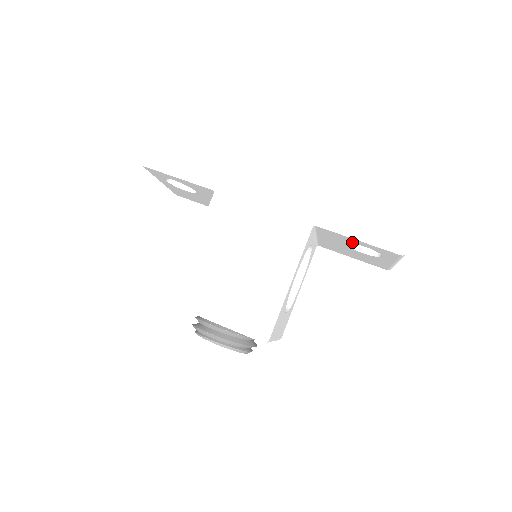
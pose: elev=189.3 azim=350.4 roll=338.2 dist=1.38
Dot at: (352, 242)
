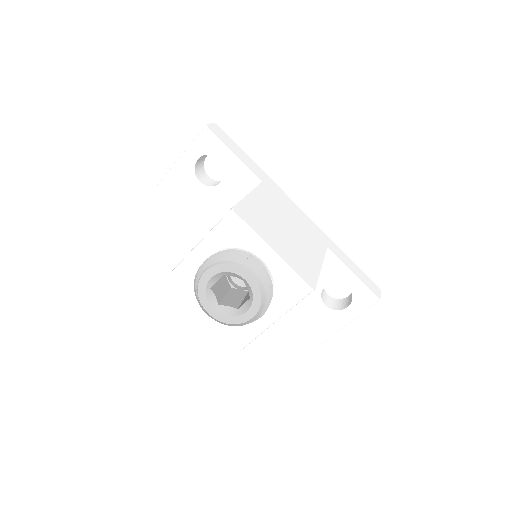
Dot at: (340, 279)
